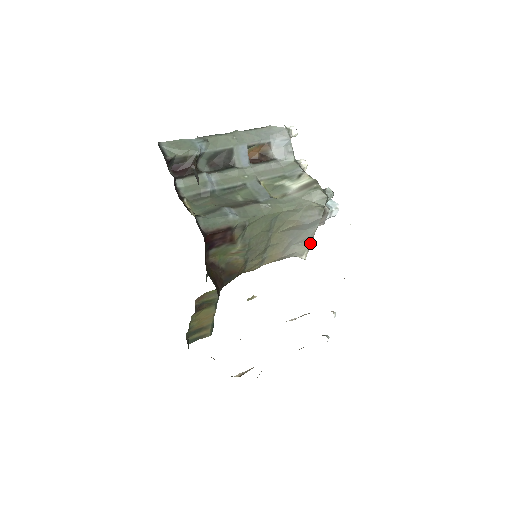
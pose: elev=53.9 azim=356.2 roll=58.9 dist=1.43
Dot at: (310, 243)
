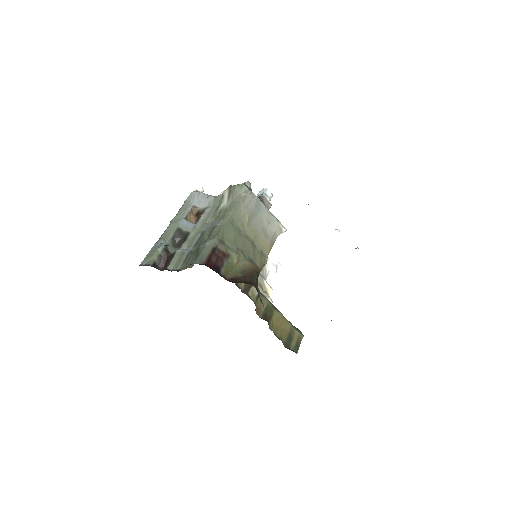
Dot at: (274, 218)
